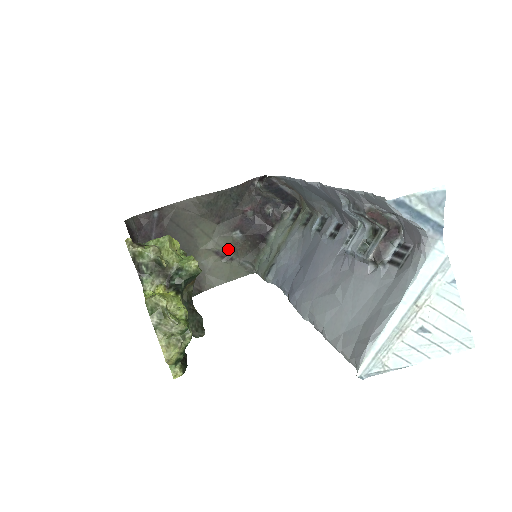
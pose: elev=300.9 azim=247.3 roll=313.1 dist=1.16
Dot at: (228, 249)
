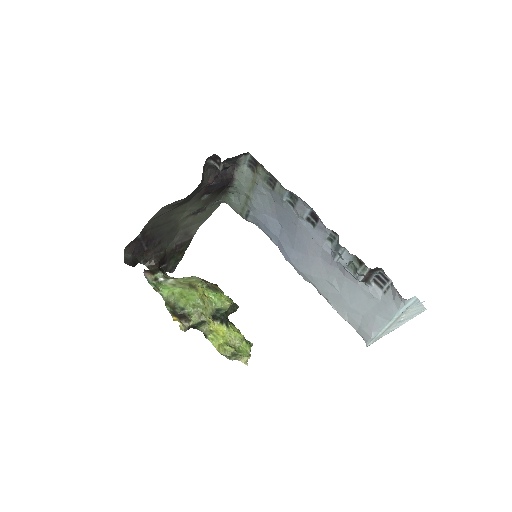
Dot at: (201, 207)
